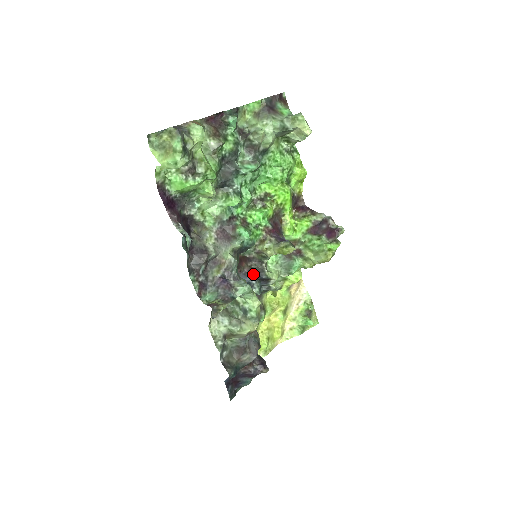
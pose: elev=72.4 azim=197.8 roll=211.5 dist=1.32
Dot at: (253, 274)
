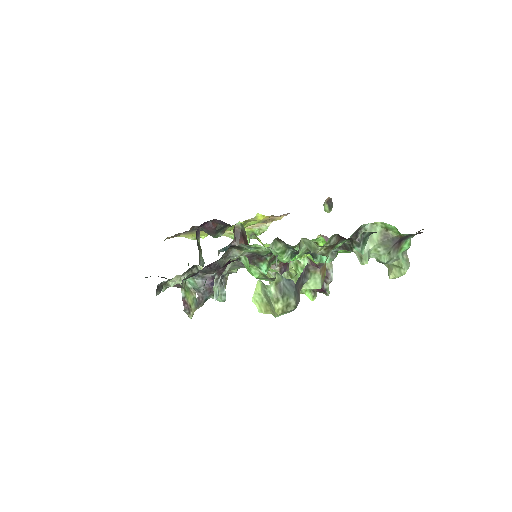
Dot at: occluded
